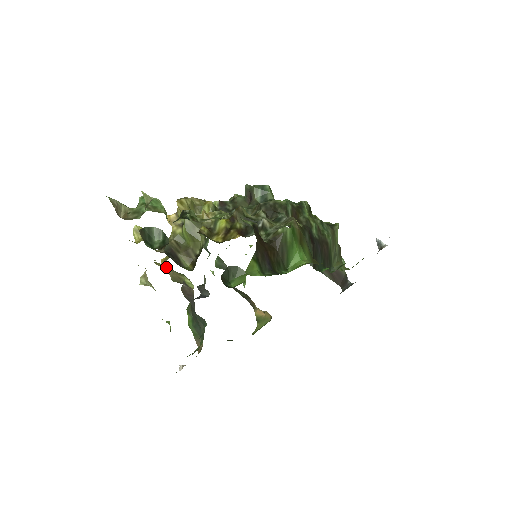
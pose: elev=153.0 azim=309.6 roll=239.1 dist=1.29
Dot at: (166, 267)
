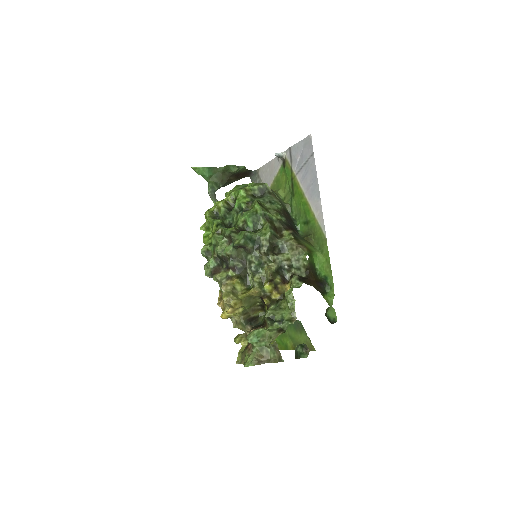
Dot at: (230, 318)
